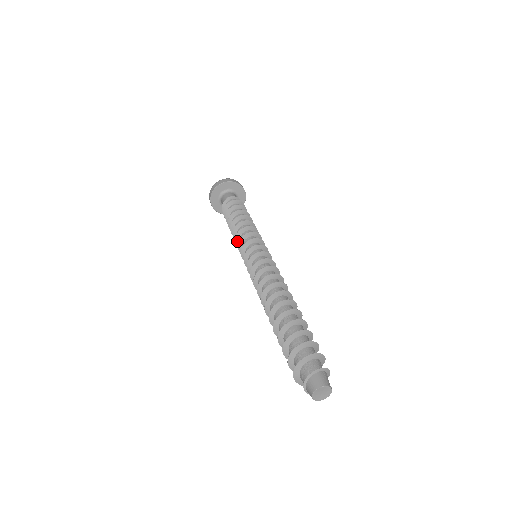
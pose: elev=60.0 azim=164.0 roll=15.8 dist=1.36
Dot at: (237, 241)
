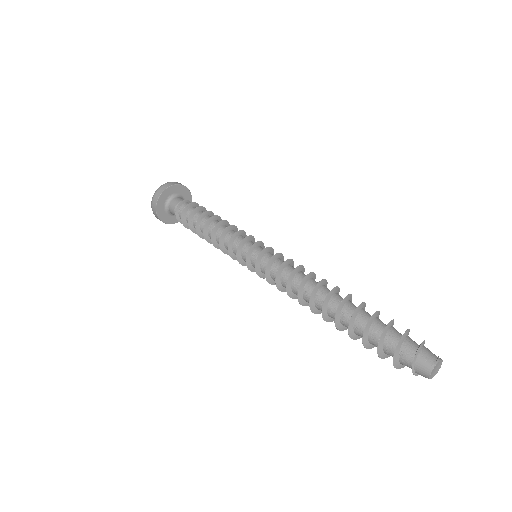
Dot at: occluded
